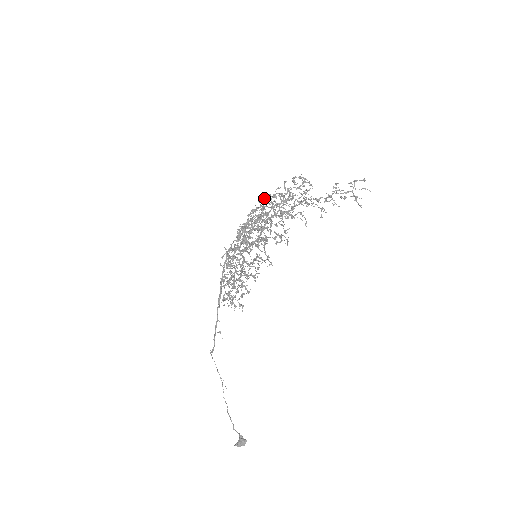
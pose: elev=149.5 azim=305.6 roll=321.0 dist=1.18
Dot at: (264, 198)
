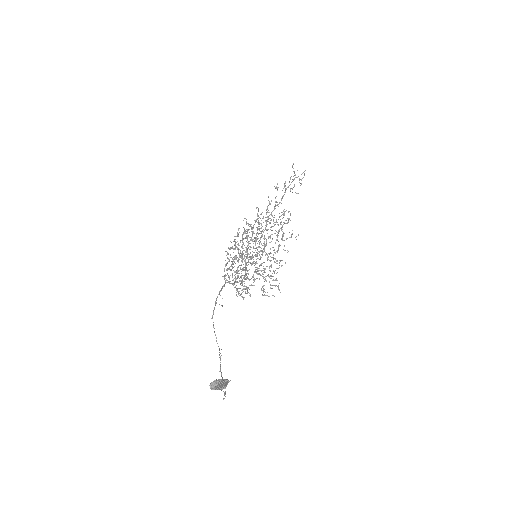
Dot at: (279, 262)
